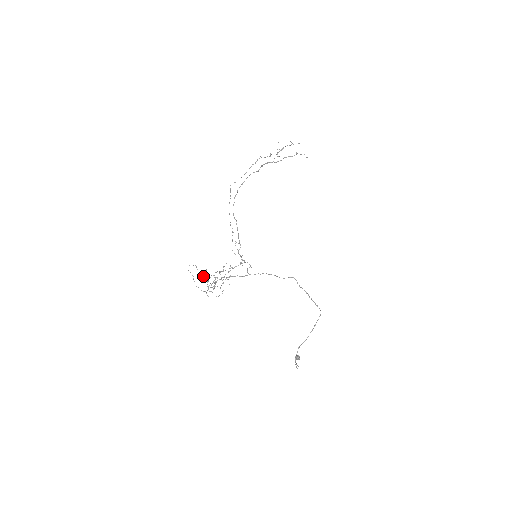
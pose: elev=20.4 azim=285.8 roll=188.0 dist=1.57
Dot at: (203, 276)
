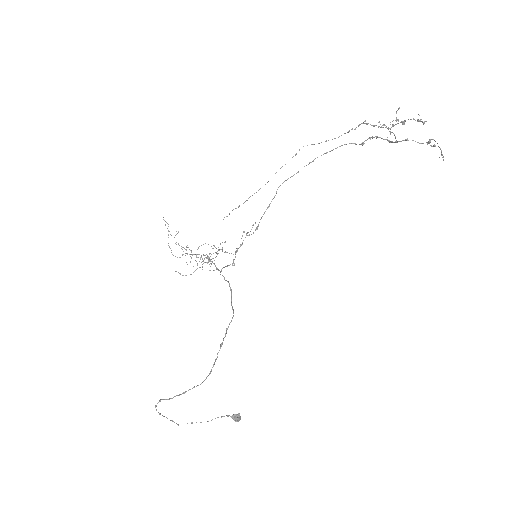
Dot at: occluded
